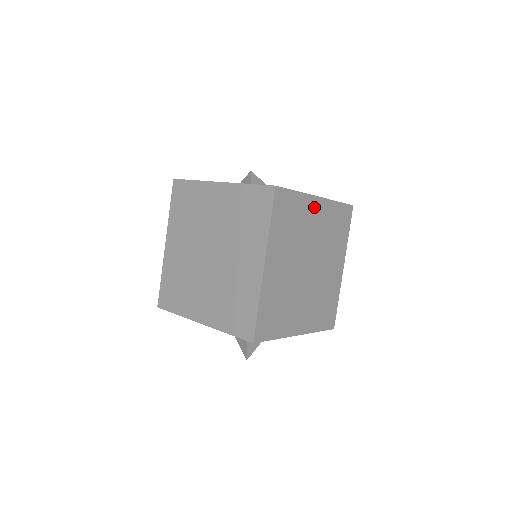
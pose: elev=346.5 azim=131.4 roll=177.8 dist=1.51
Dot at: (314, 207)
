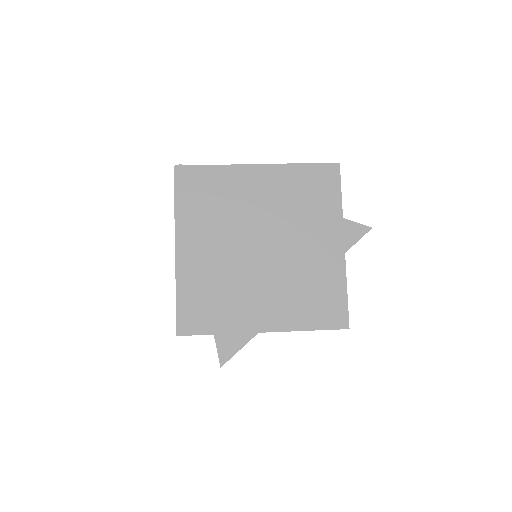
Dot at: (251, 177)
